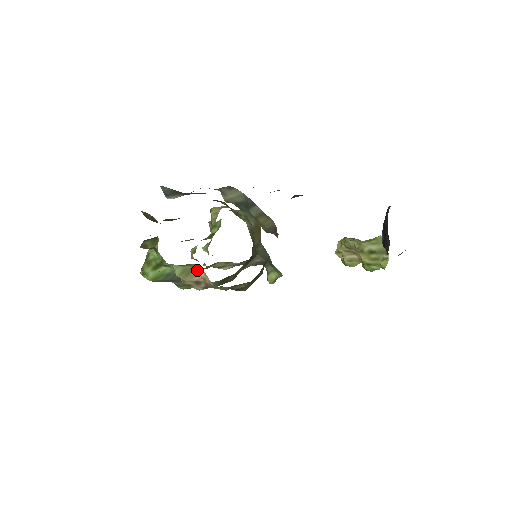
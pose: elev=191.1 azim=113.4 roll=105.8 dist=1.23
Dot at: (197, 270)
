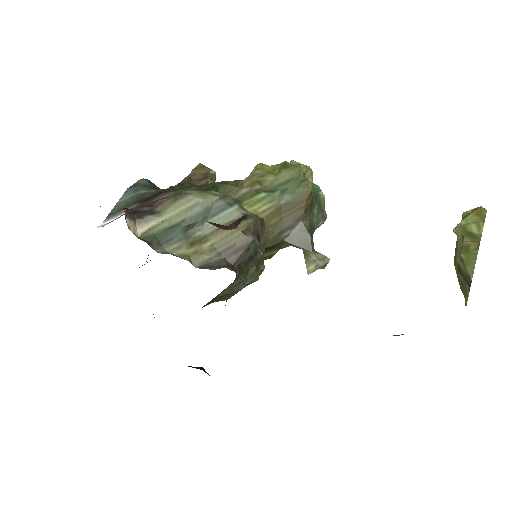
Dot at: occluded
